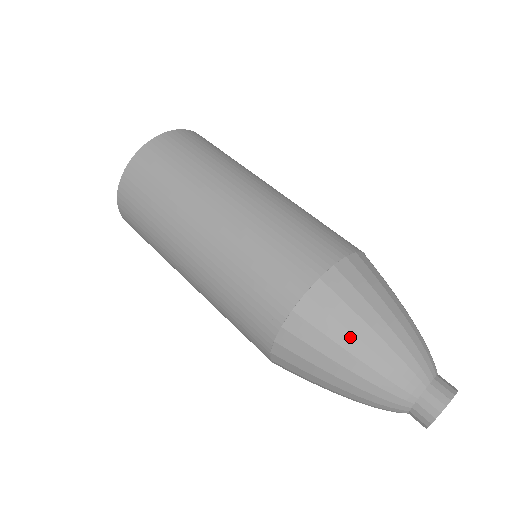
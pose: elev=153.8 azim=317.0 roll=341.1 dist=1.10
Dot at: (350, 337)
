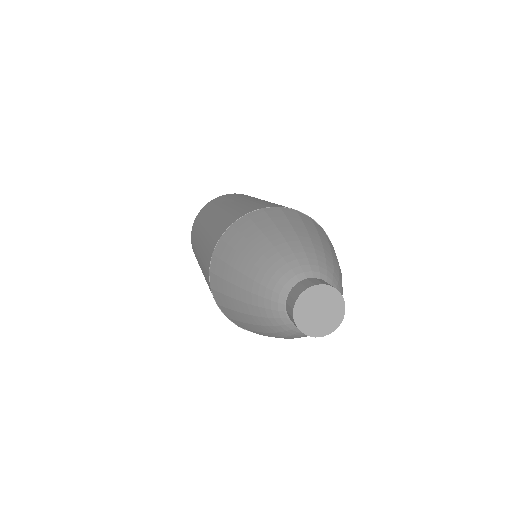
Dot at: (239, 258)
